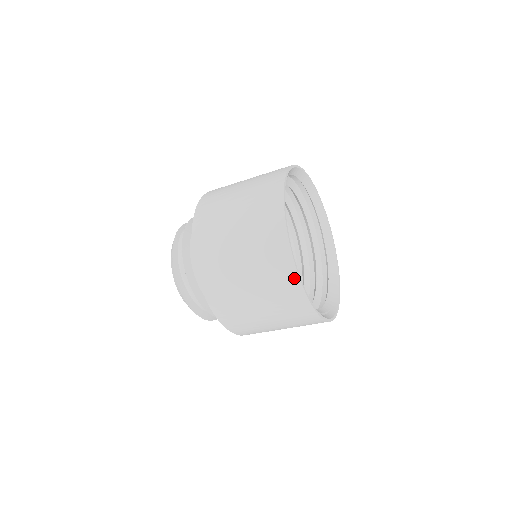
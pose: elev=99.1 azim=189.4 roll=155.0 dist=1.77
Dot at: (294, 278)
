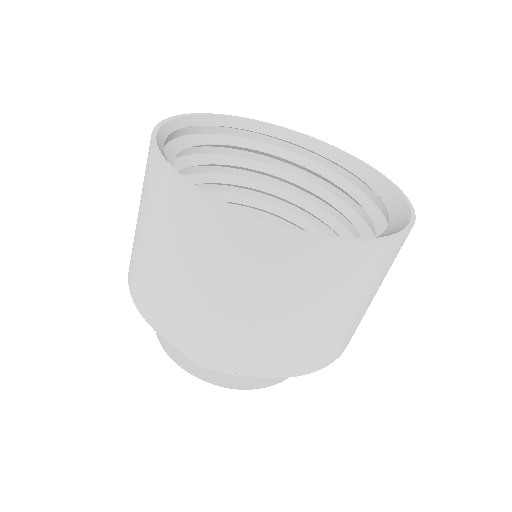
Dot at: (163, 172)
